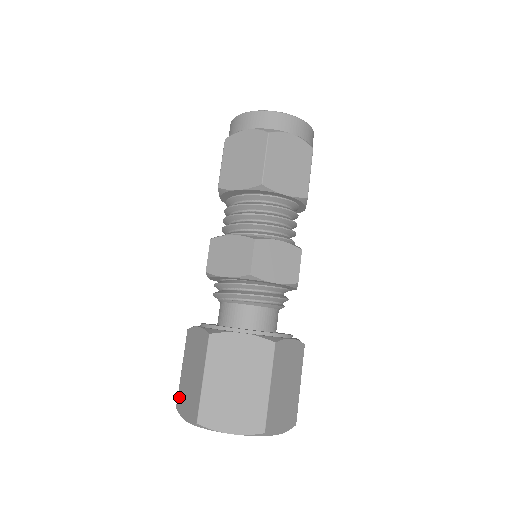
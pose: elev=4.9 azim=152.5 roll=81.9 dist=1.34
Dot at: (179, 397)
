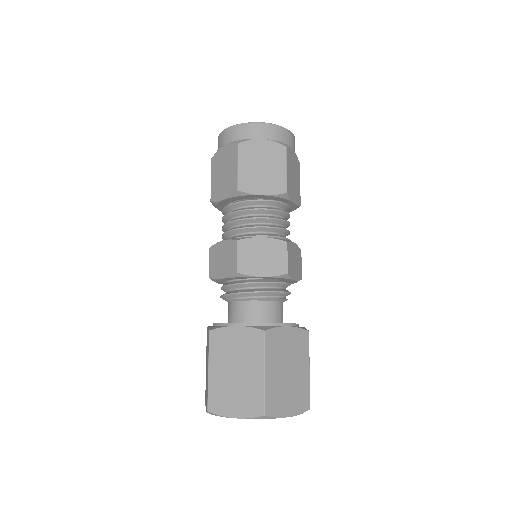
Dot at: (213, 399)
